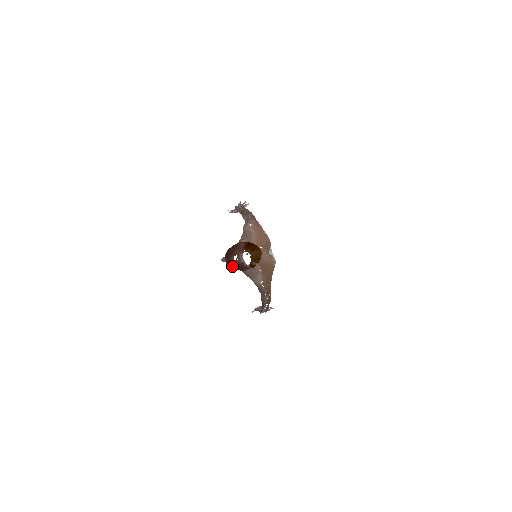
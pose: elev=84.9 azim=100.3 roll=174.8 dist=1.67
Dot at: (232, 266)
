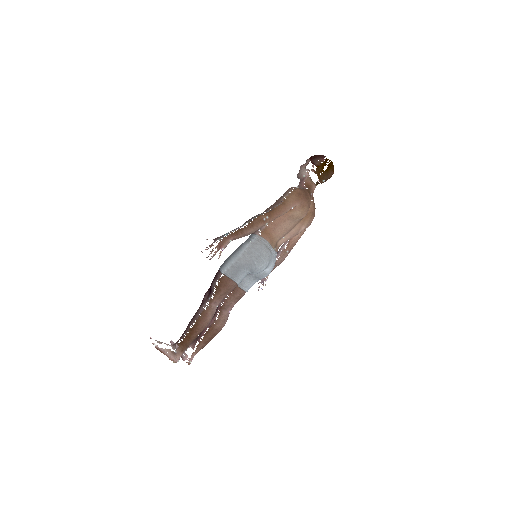
Dot at: (314, 156)
